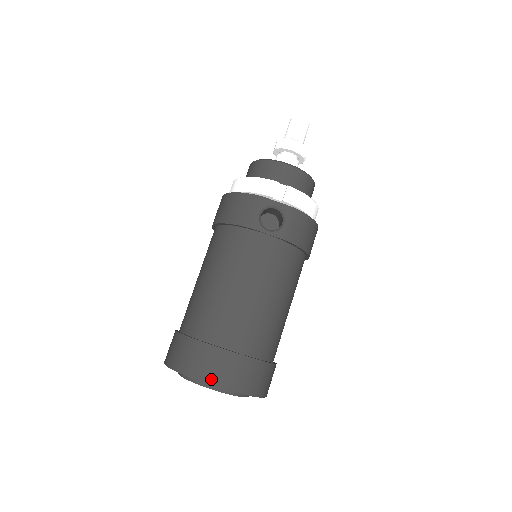
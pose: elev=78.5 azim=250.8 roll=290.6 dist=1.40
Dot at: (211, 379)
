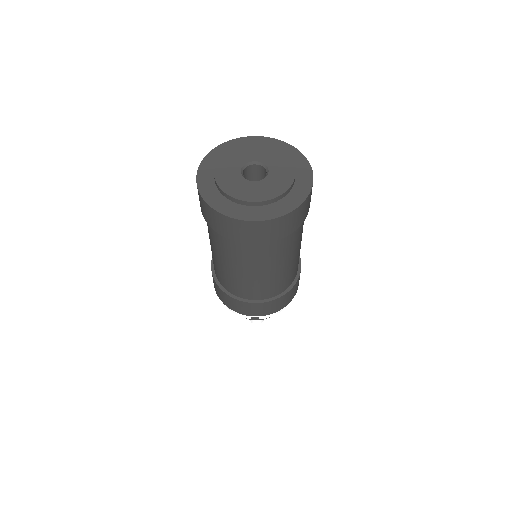
Dot at: occluded
